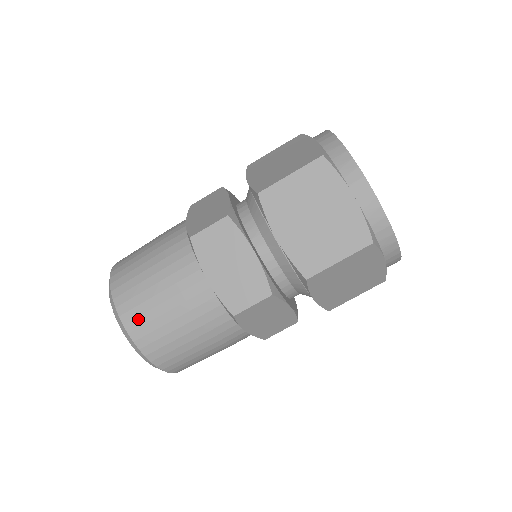
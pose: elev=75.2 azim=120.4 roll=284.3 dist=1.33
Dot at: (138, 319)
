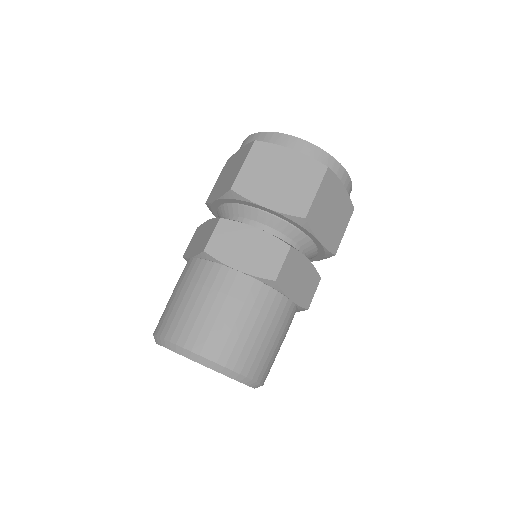
Dot at: (161, 321)
